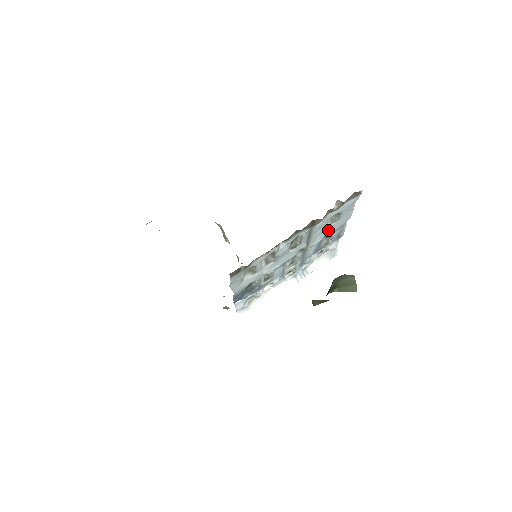
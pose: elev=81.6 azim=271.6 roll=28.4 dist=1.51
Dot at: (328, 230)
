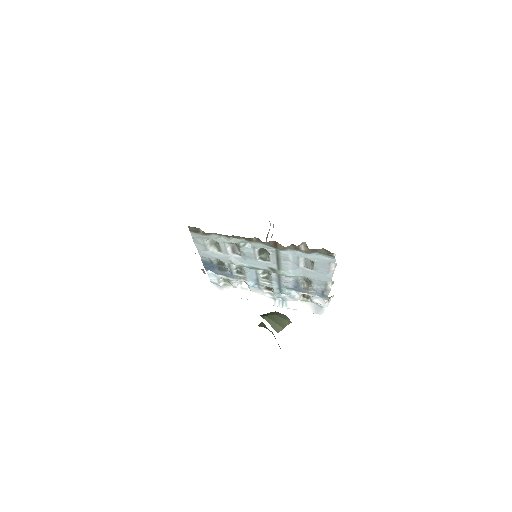
Dot at: (304, 273)
